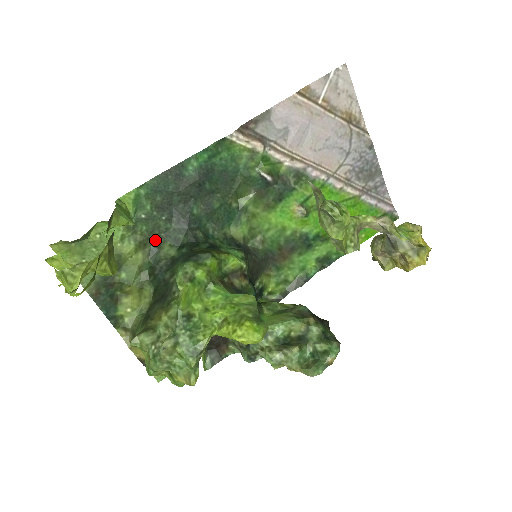
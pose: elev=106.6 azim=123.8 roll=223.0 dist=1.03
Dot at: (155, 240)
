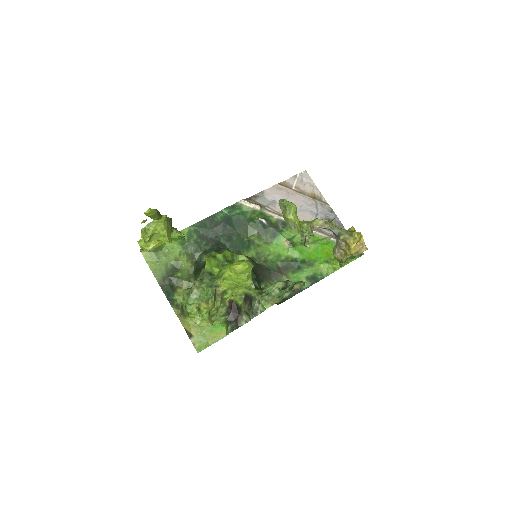
Dot at: (199, 256)
